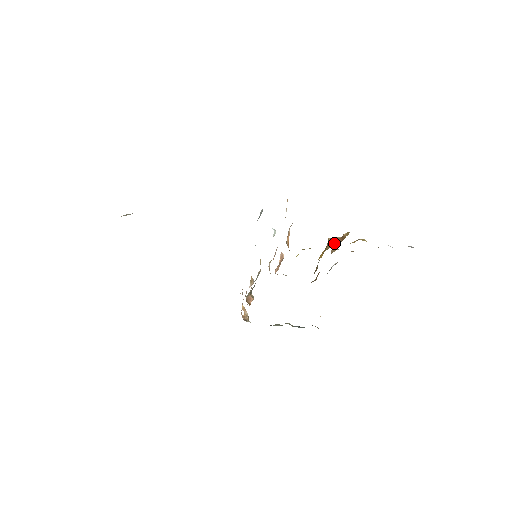
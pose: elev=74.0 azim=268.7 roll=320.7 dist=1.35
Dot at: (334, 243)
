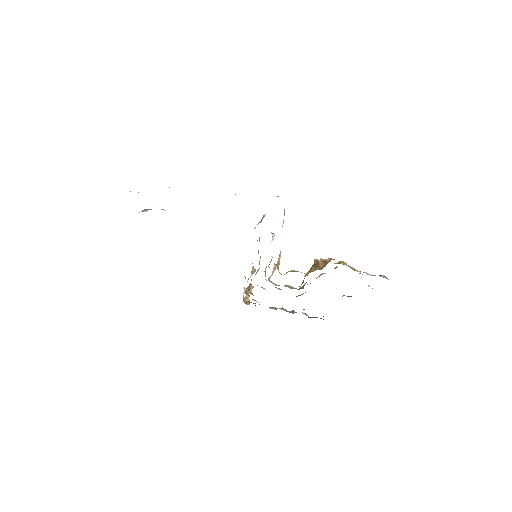
Dot at: (318, 267)
